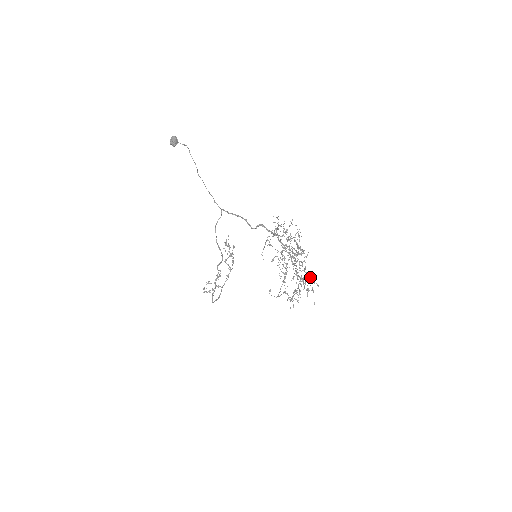
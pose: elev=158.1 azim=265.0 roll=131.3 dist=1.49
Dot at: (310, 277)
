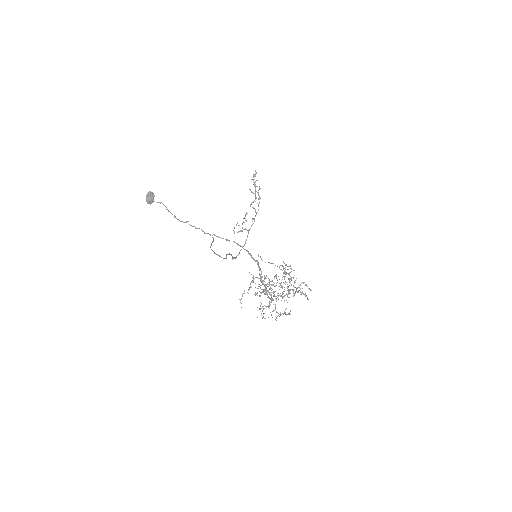
Dot at: (298, 291)
